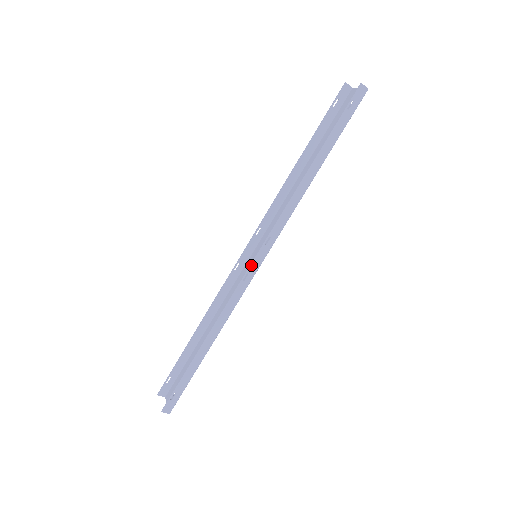
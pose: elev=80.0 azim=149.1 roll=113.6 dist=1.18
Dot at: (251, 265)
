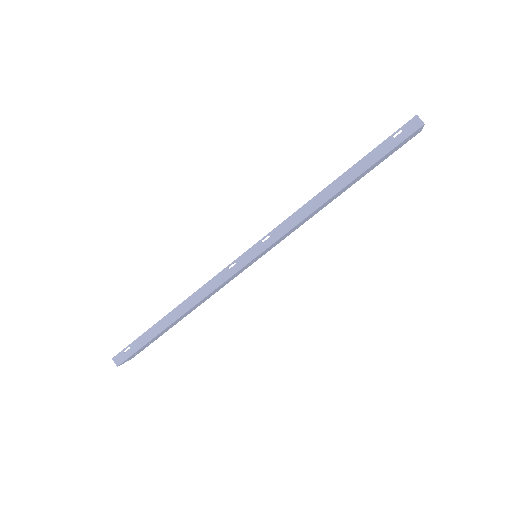
Dot at: (241, 256)
